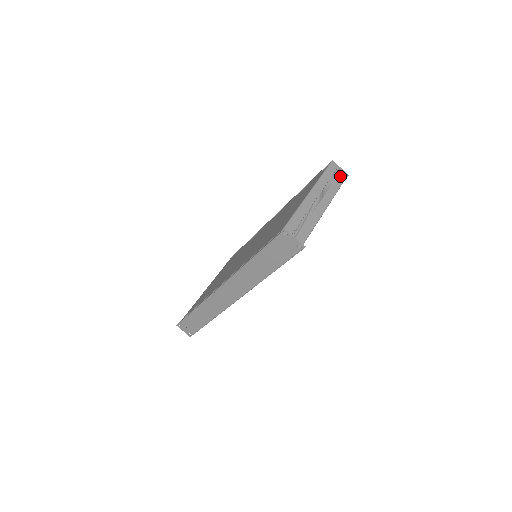
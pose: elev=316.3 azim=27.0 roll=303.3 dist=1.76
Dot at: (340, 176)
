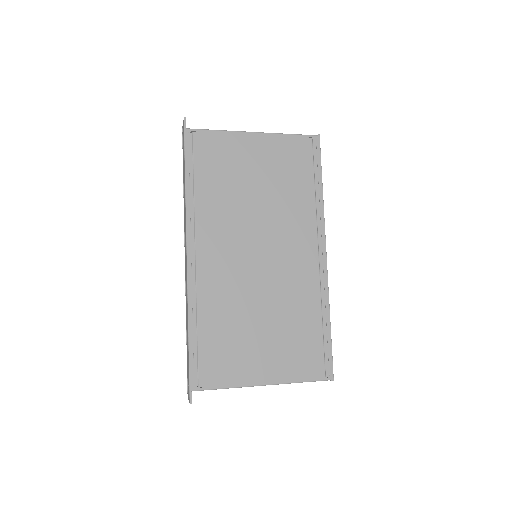
Dot at: occluded
